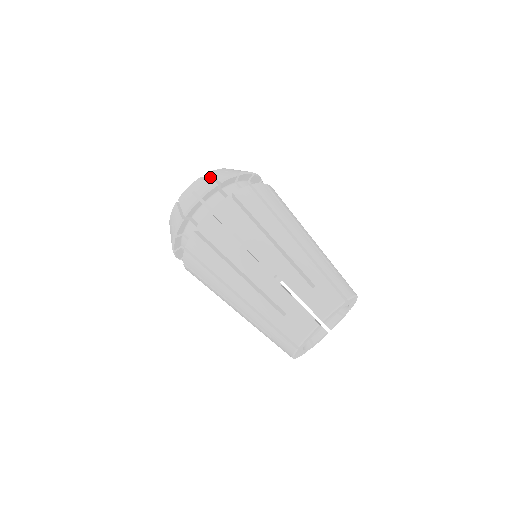
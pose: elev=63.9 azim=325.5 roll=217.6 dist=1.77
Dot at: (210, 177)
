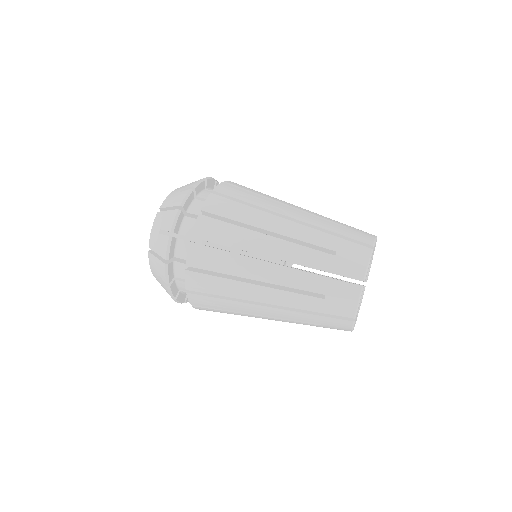
Dot at: occluded
